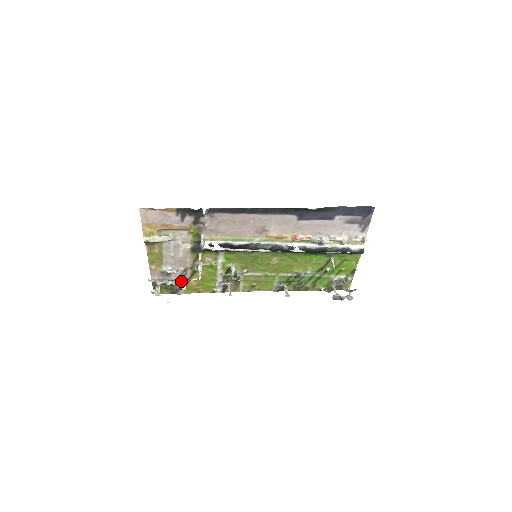
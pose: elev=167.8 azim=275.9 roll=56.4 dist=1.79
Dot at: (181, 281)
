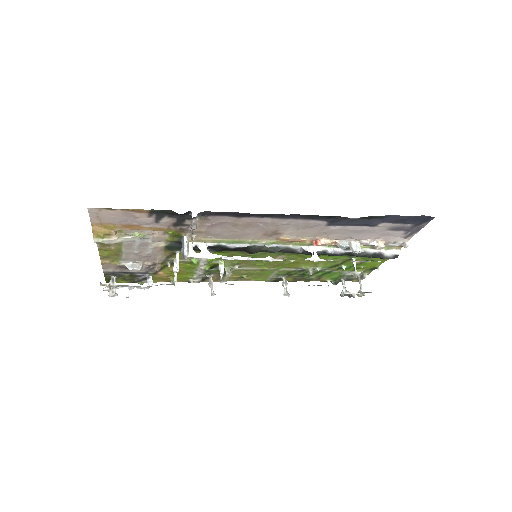
Dot at: (146, 273)
